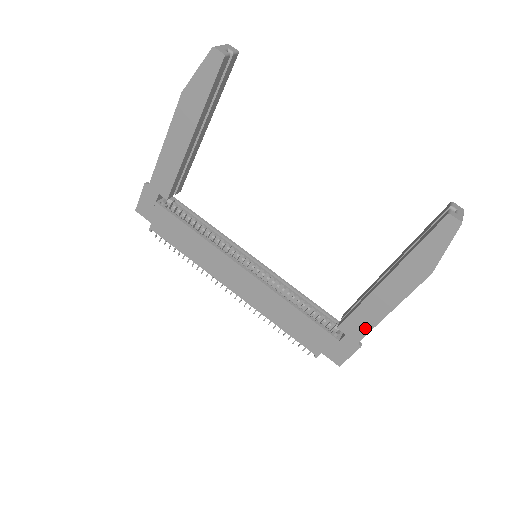
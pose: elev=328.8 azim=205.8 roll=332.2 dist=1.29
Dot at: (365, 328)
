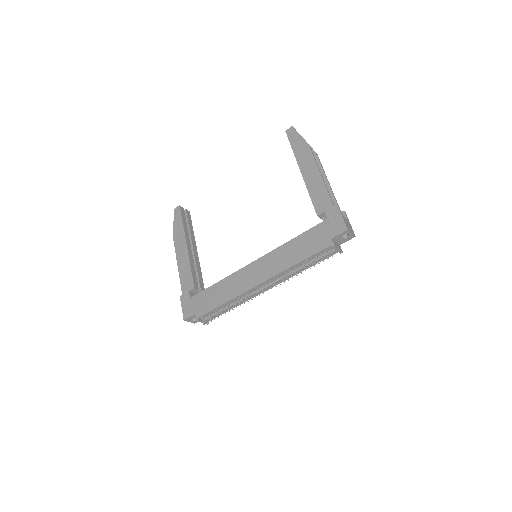
Dot at: (325, 196)
